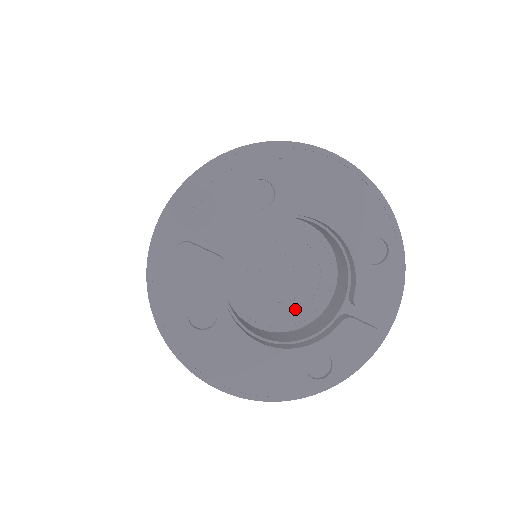
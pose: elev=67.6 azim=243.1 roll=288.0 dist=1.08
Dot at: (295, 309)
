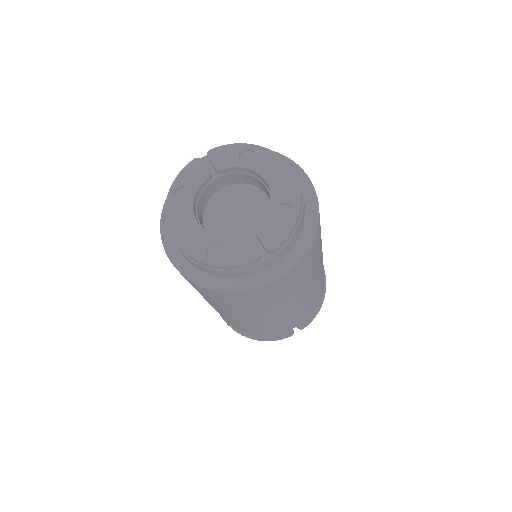
Dot at: (232, 236)
